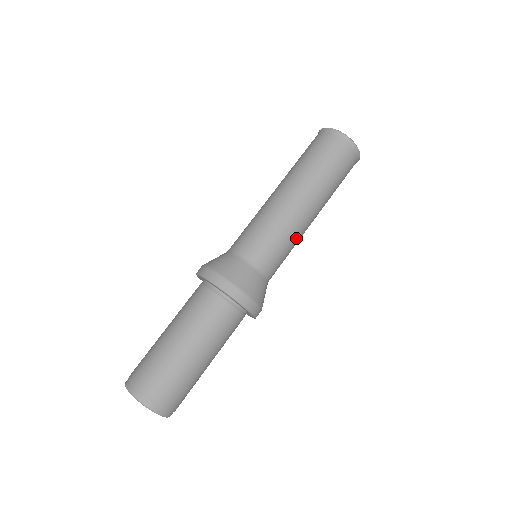
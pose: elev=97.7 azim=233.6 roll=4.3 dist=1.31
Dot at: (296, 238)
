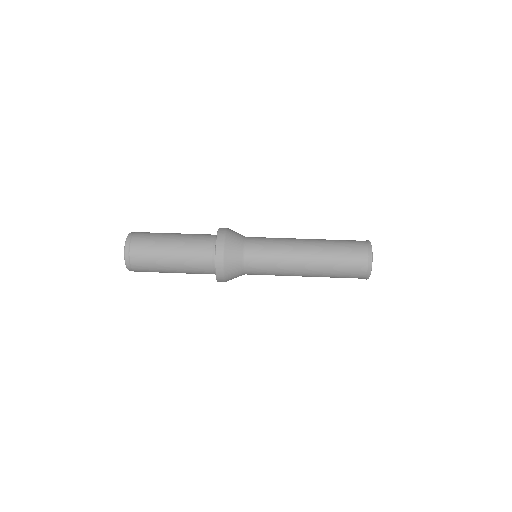
Dot at: (283, 273)
